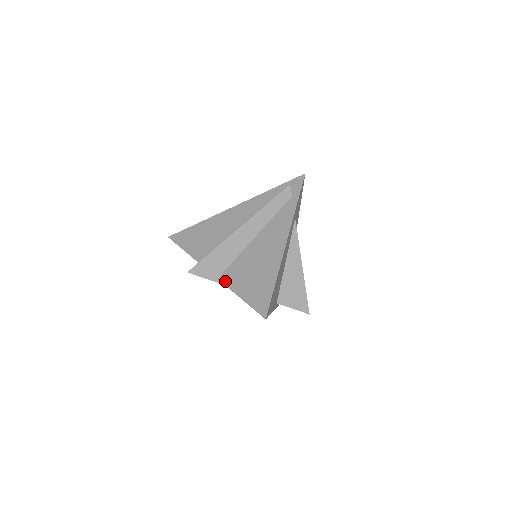
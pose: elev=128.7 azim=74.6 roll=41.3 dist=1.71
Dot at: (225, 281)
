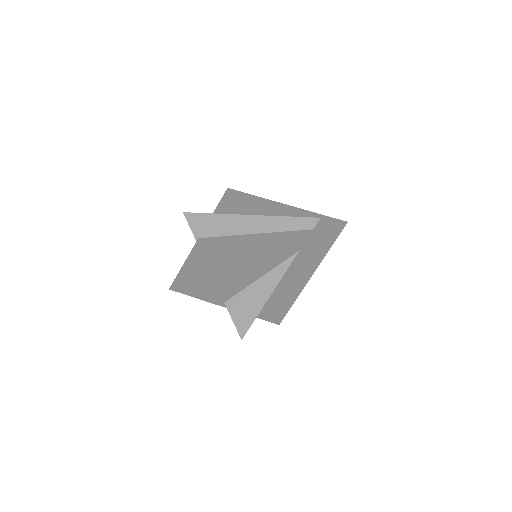
Dot at: (198, 243)
